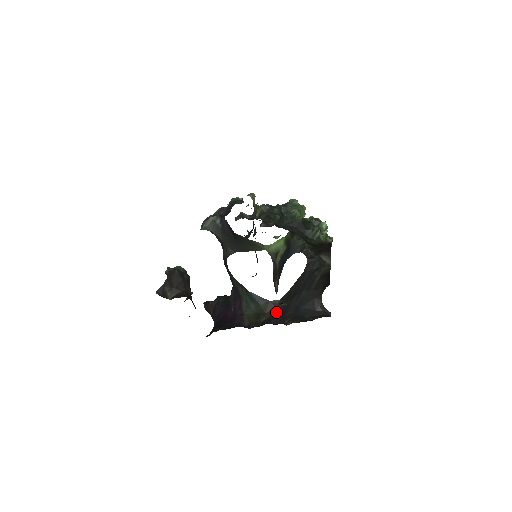
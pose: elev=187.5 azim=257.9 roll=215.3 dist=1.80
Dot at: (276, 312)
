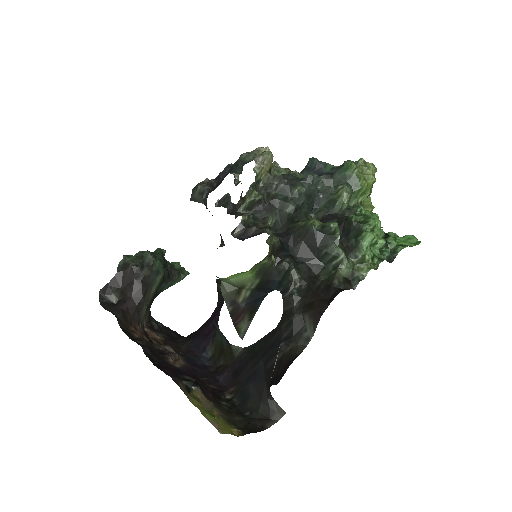
Dot at: (233, 364)
